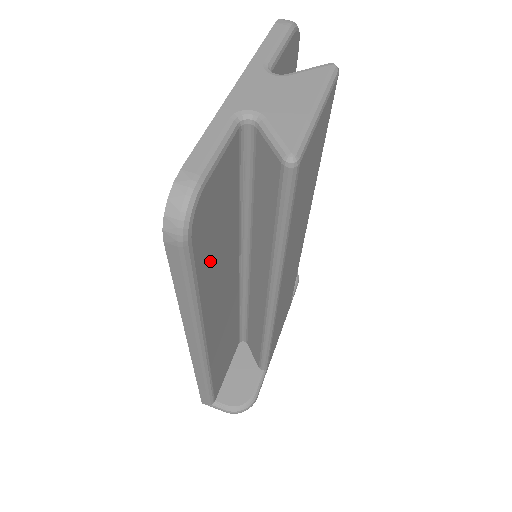
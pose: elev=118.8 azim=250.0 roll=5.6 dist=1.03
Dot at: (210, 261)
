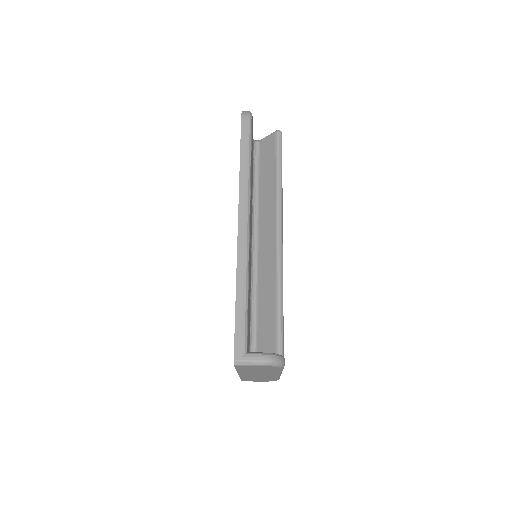
Dot at: occluded
